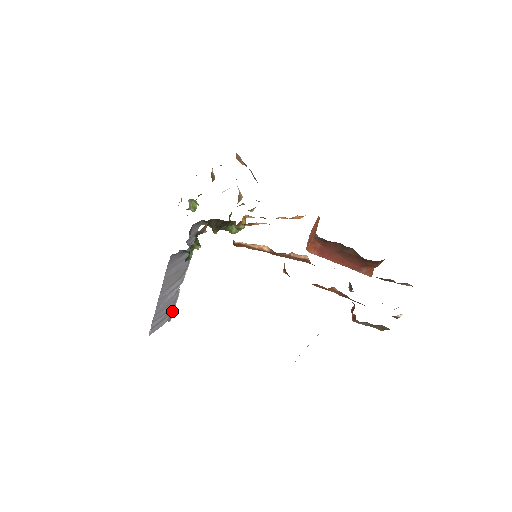
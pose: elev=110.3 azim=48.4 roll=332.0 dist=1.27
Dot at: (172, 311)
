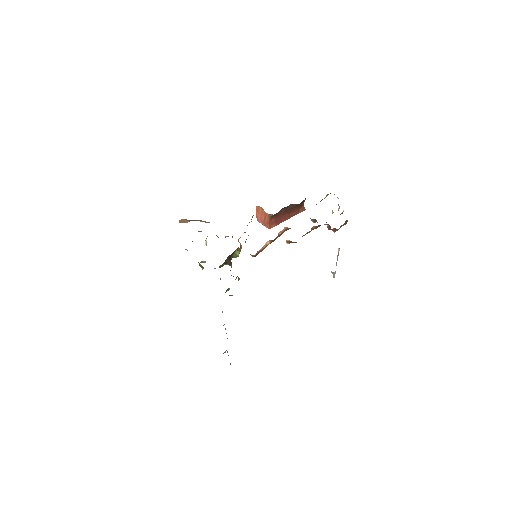
Dot at: occluded
